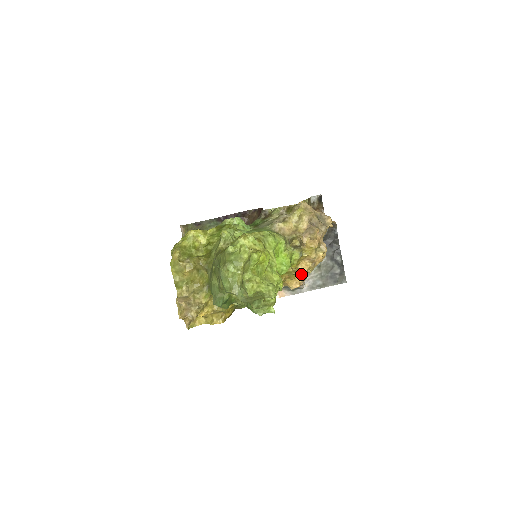
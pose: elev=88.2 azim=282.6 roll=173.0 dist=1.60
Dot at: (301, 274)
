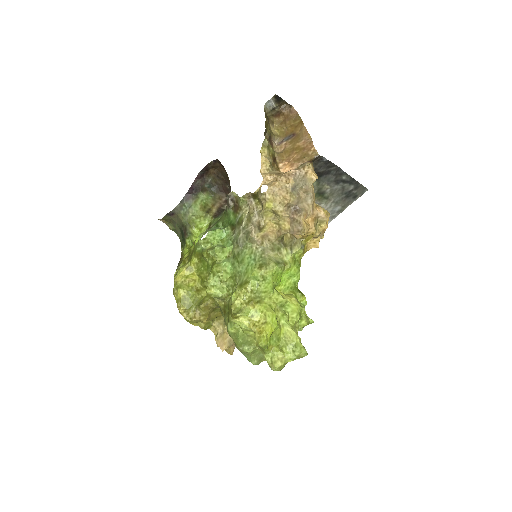
Dot at: occluded
